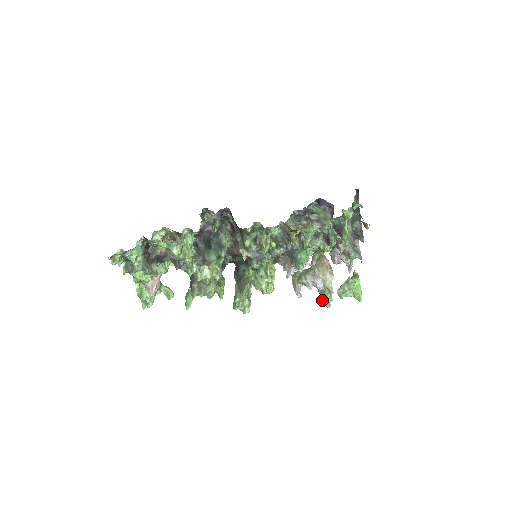
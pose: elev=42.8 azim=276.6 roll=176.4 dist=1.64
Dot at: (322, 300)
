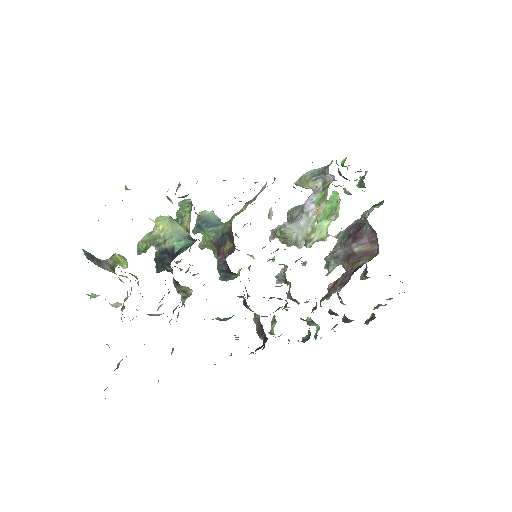
Dot at: (288, 220)
